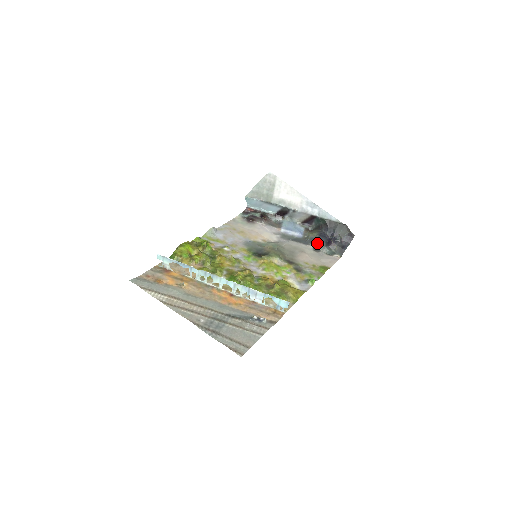
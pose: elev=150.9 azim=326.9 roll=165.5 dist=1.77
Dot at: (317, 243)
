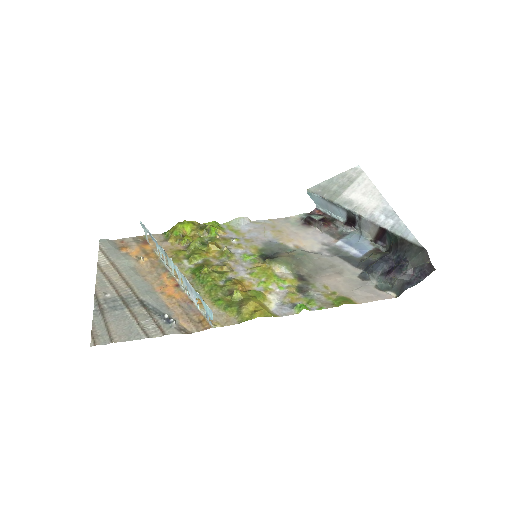
Dot at: (369, 267)
